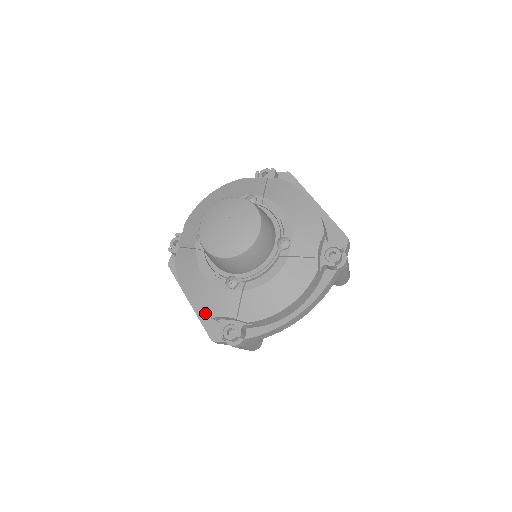
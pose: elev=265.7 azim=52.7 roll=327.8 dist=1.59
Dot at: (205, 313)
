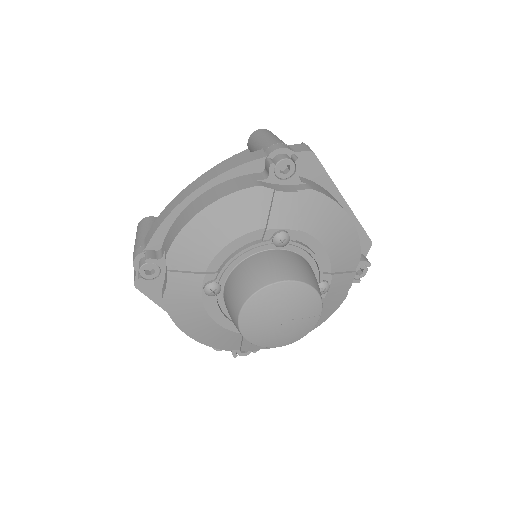
Dot at: occluded
